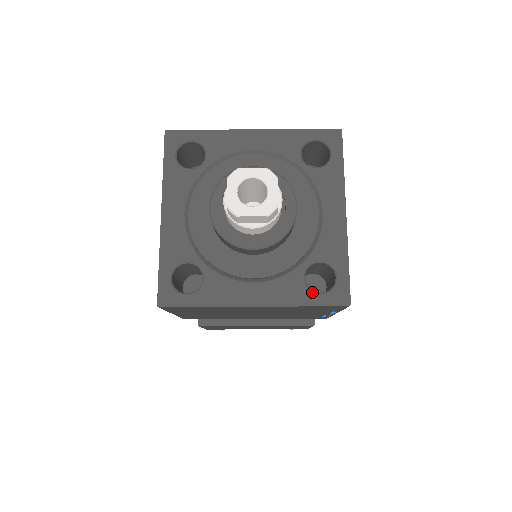
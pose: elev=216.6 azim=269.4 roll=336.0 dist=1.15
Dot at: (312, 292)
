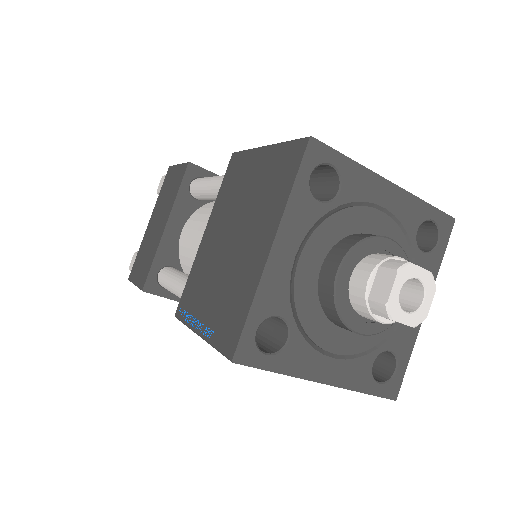
Dot at: (374, 380)
